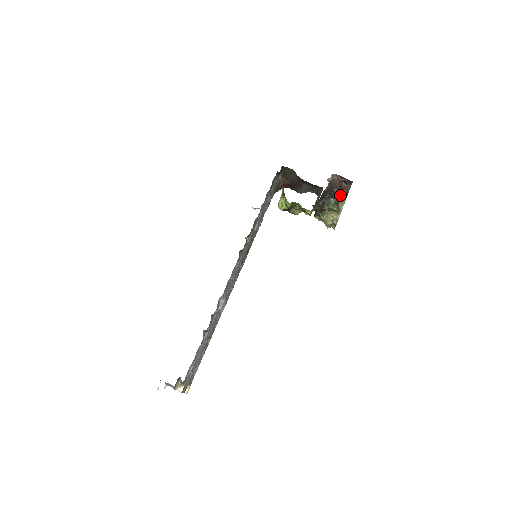
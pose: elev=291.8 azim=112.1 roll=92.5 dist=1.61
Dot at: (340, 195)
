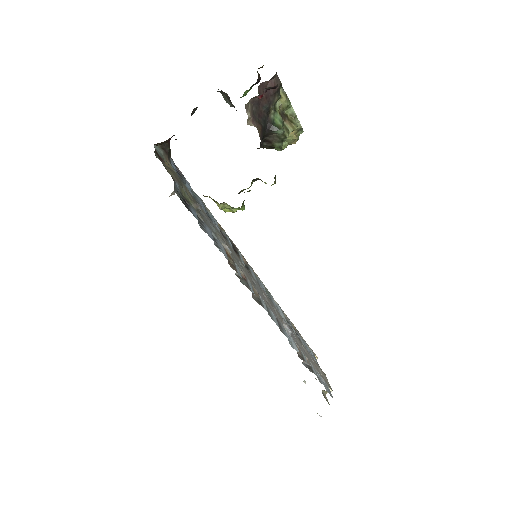
Dot at: (275, 103)
